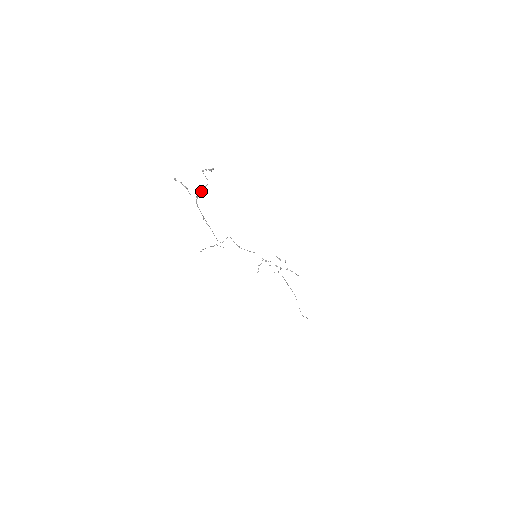
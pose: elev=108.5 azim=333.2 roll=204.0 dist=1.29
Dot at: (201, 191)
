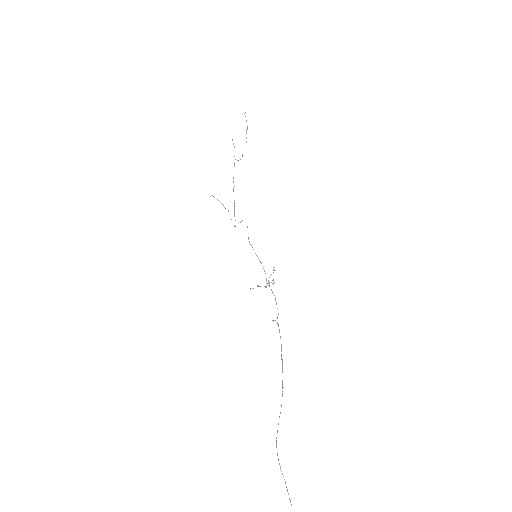
Dot at: (242, 155)
